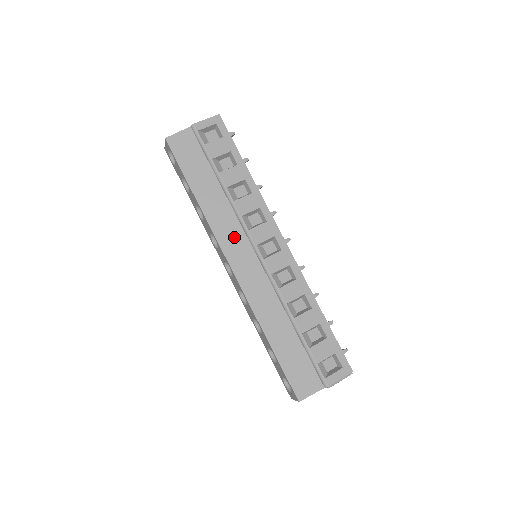
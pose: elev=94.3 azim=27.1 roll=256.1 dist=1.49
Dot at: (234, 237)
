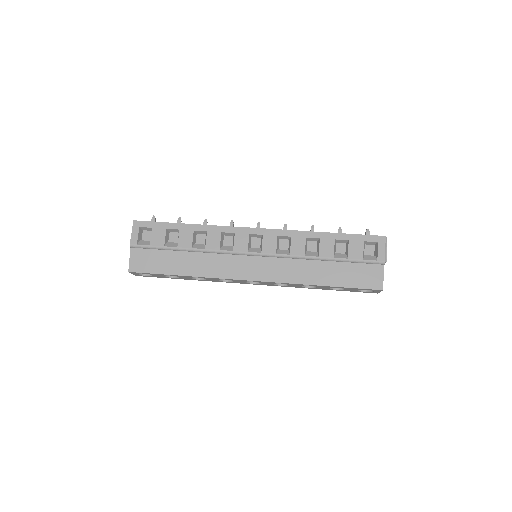
Dot at: (232, 265)
